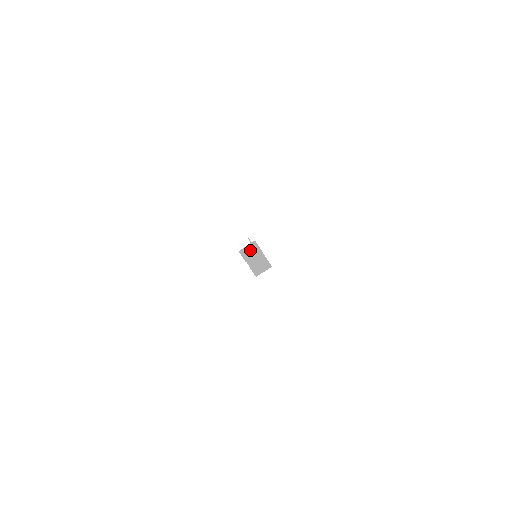
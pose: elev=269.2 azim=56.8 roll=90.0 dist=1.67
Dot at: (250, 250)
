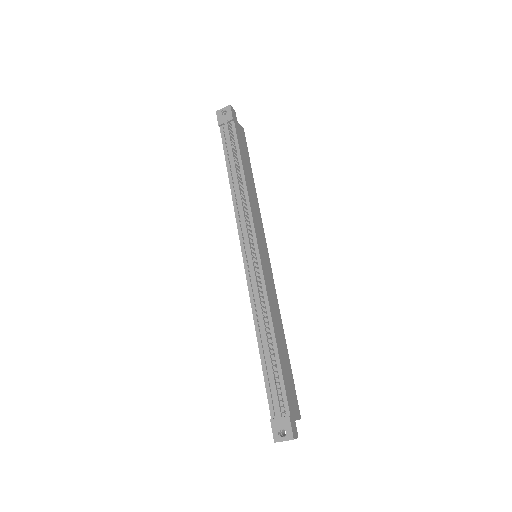
Dot at: (286, 440)
